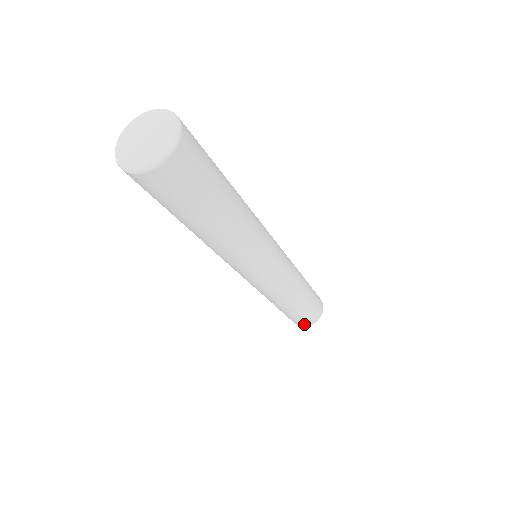
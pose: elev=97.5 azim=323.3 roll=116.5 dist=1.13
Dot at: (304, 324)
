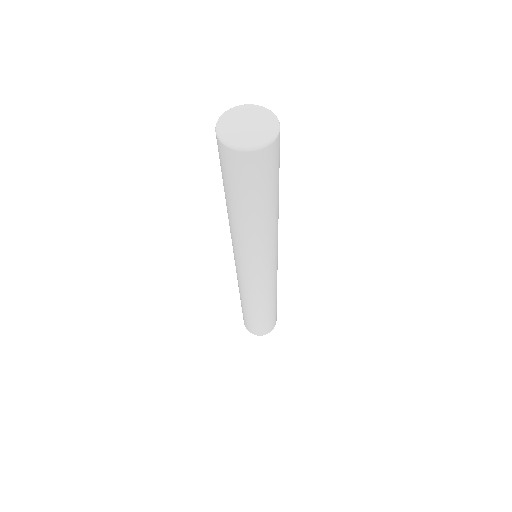
Dot at: (254, 332)
